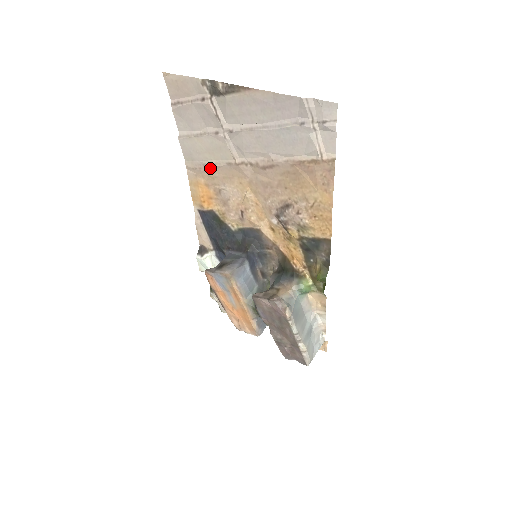
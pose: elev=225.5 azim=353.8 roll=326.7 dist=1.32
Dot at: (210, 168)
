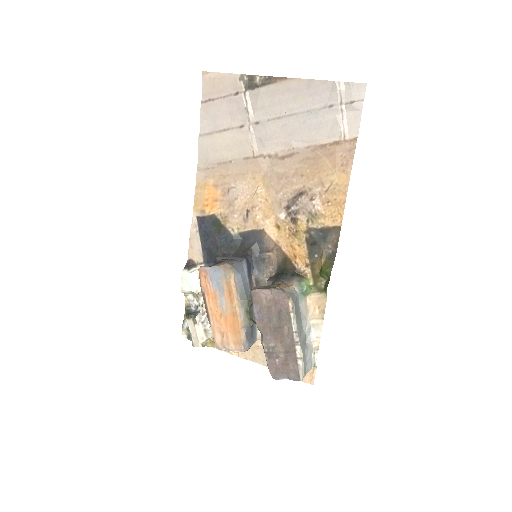
Dot at: (224, 166)
